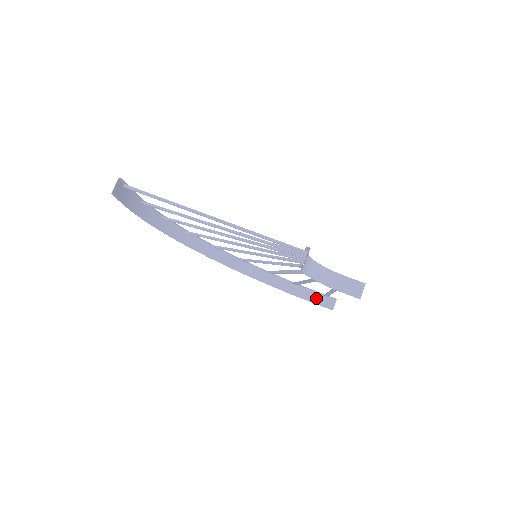
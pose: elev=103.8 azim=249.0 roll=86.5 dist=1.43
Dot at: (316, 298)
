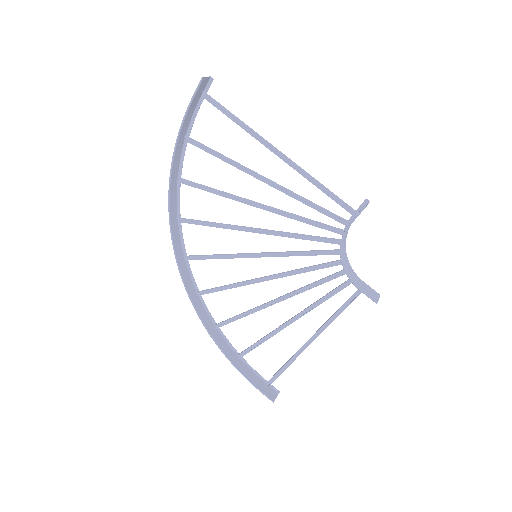
Dot at: (257, 383)
